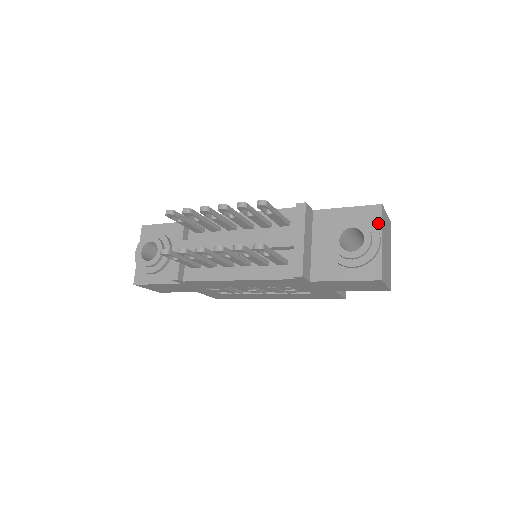
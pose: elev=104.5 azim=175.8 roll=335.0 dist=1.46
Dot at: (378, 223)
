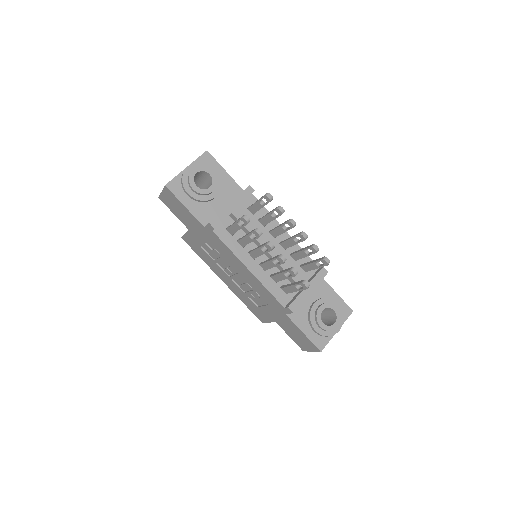
Dot at: (344, 319)
